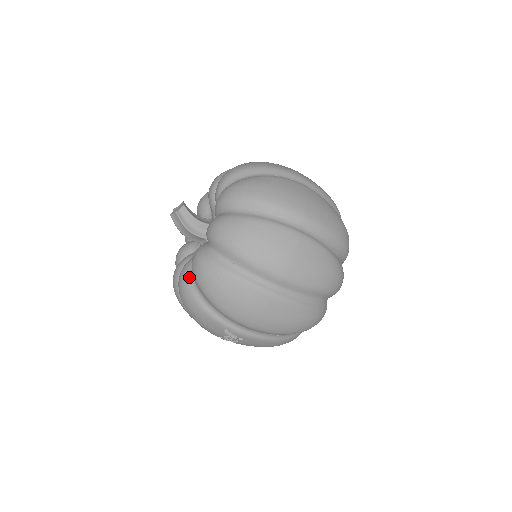
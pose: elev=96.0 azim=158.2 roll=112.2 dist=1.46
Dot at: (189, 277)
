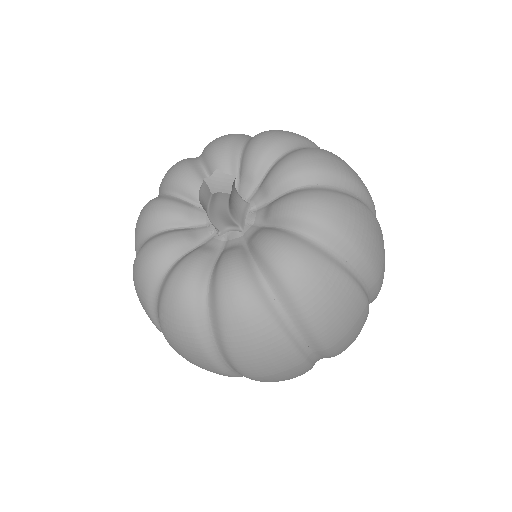
Dot at: (161, 269)
